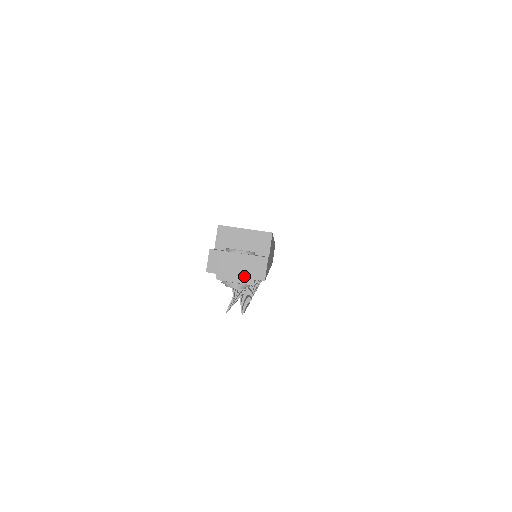
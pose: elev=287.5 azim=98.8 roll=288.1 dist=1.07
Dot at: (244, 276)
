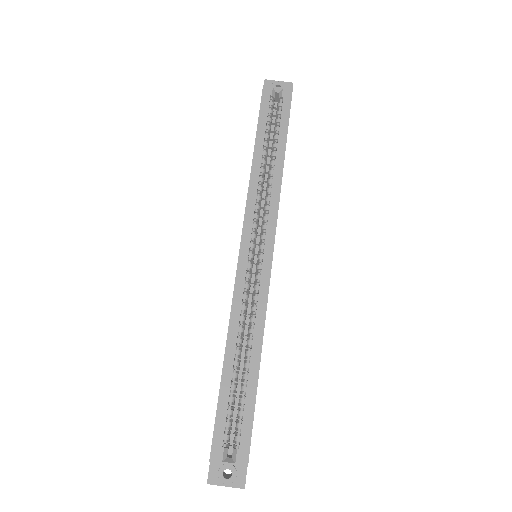
Dot at: occluded
